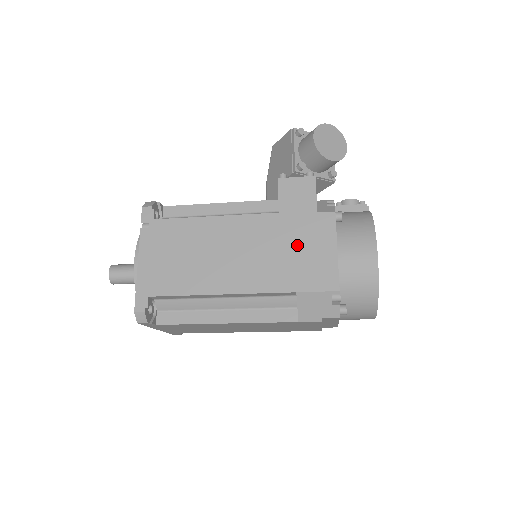
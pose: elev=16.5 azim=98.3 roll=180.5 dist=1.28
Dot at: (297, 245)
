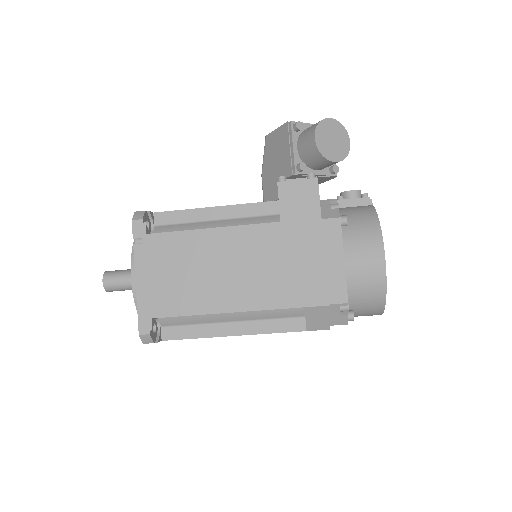
Dot at: (302, 257)
